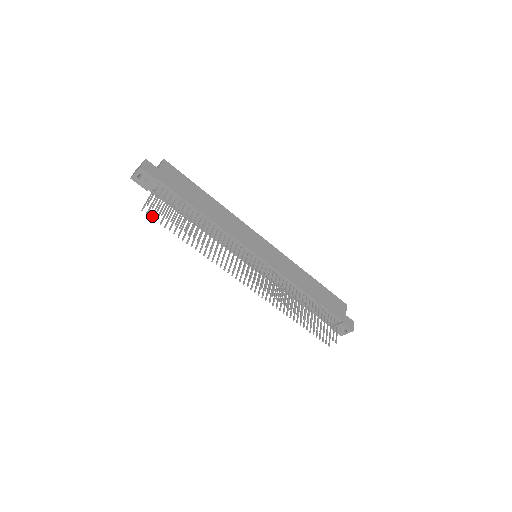
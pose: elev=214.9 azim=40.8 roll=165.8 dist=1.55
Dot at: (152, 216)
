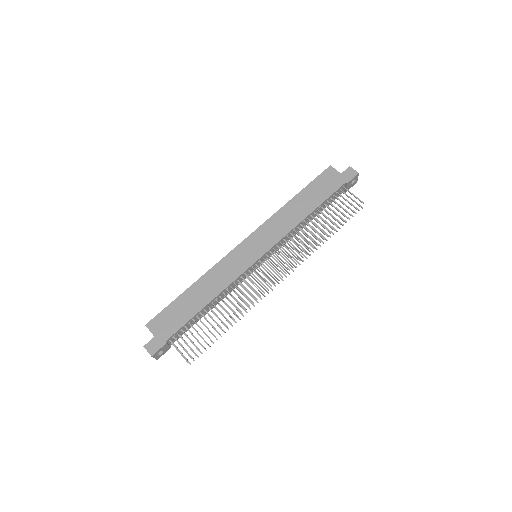
Dot at: (197, 356)
